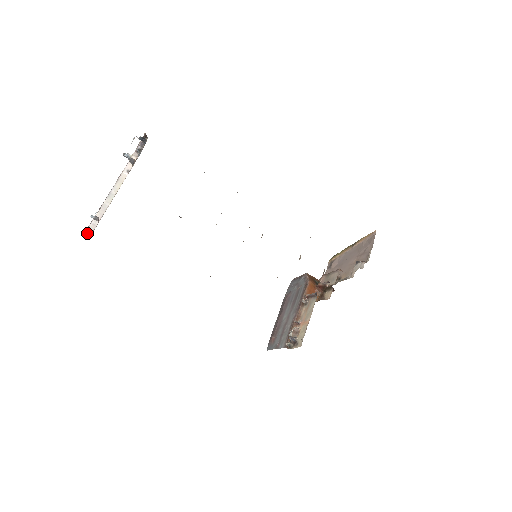
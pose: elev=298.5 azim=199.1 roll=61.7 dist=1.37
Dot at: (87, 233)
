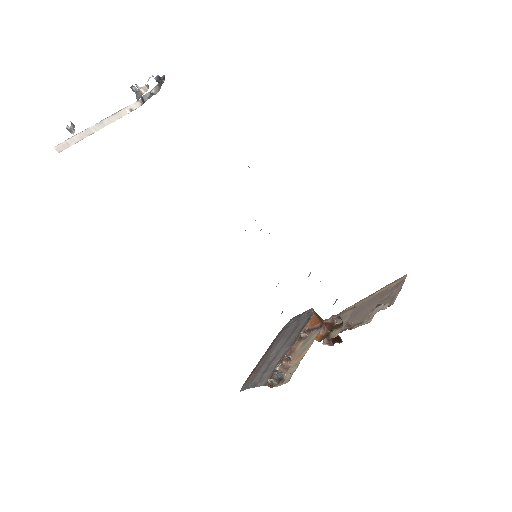
Dot at: (55, 149)
